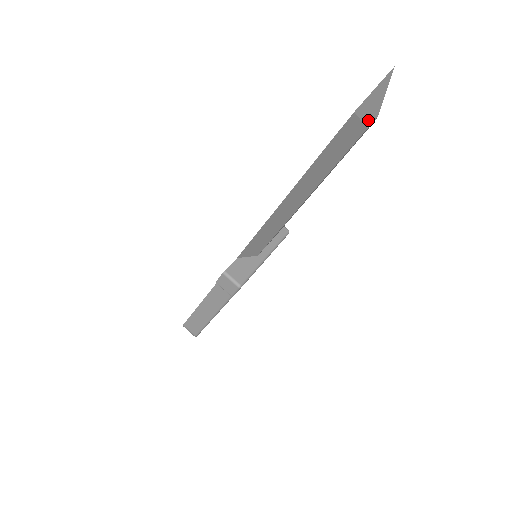
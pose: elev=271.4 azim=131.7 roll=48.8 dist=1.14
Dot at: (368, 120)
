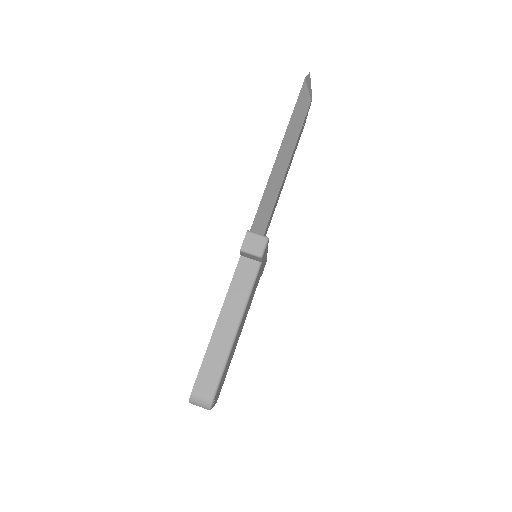
Dot at: (310, 95)
